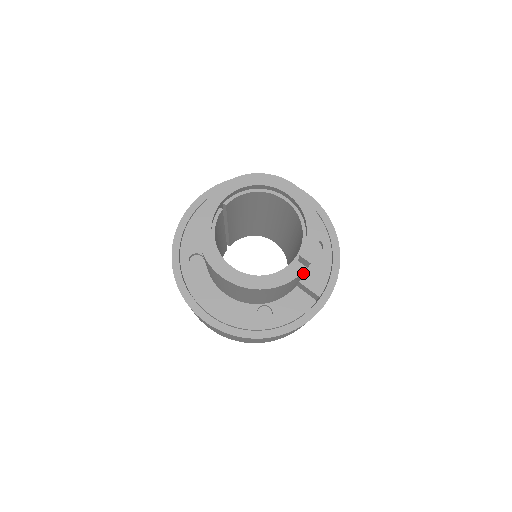
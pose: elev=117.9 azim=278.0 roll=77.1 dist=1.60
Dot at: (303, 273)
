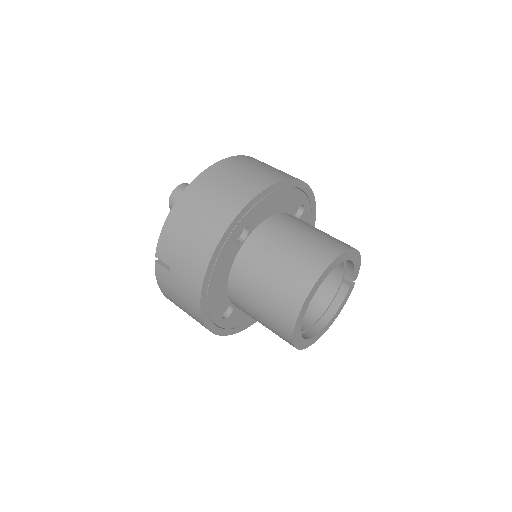
Dot at: occluded
